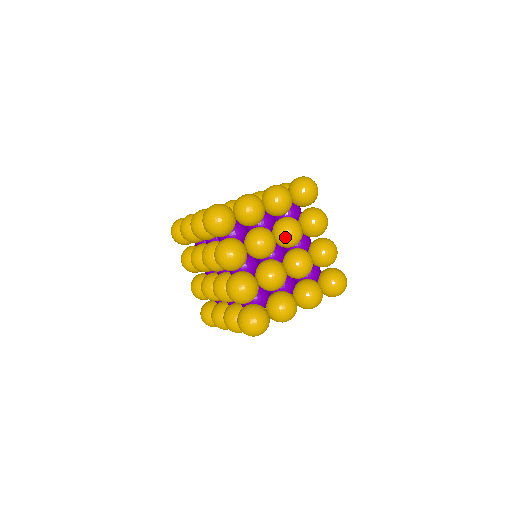
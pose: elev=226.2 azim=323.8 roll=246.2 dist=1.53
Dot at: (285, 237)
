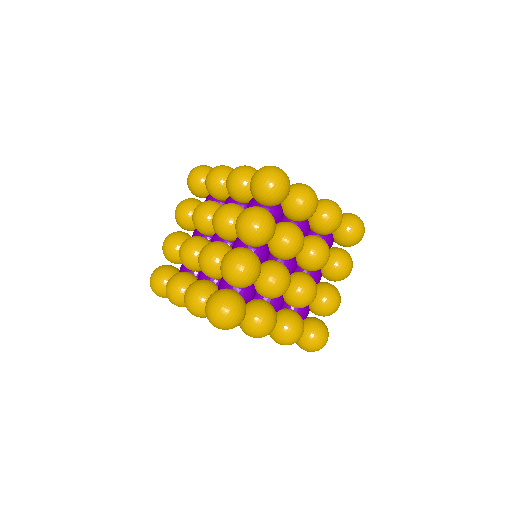
Dot at: (311, 254)
